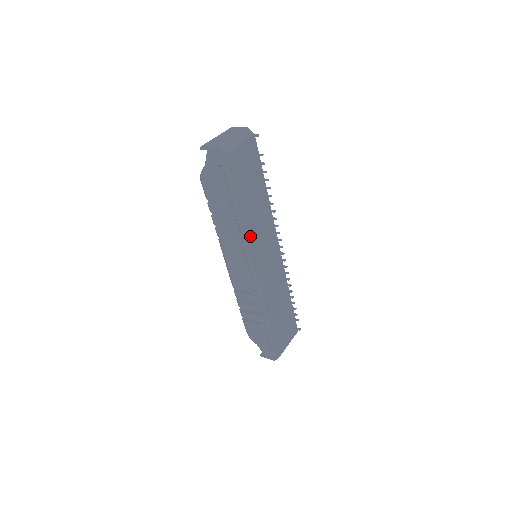
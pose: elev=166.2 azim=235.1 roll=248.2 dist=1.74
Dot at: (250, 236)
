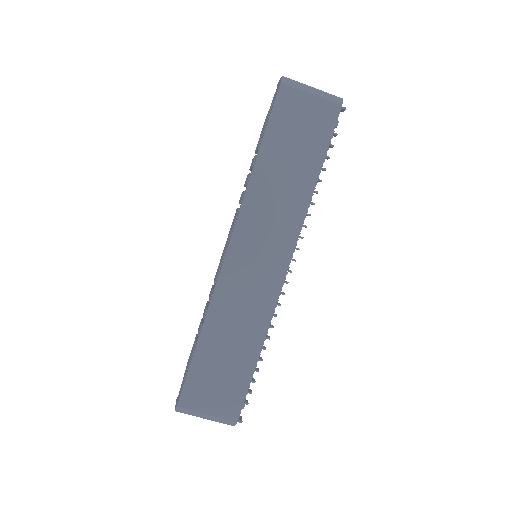
Dot at: (250, 201)
